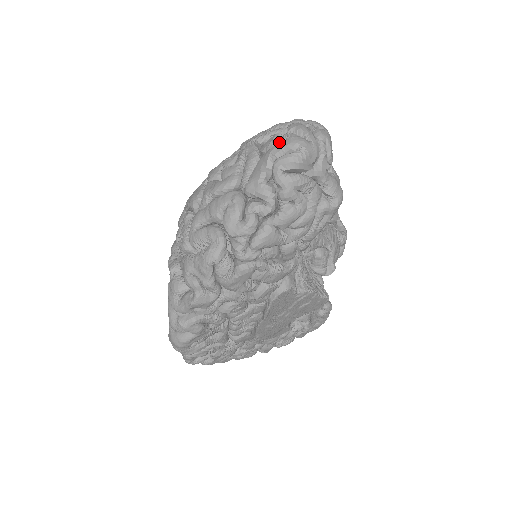
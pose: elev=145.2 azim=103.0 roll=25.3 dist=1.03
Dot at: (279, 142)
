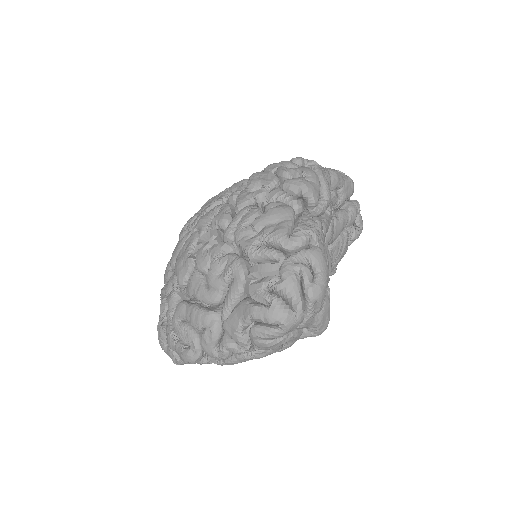
Dot at: (263, 301)
